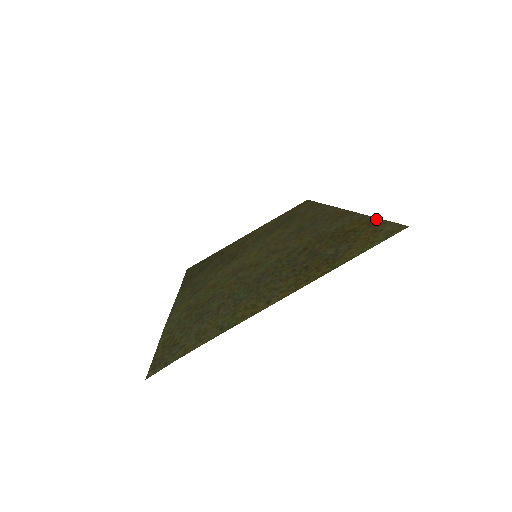
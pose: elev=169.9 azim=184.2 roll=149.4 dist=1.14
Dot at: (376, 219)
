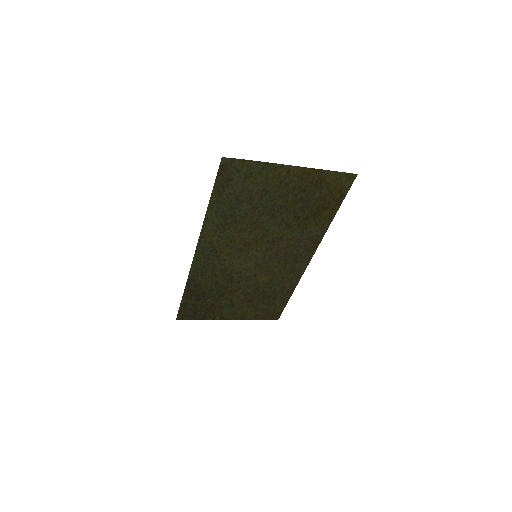
Dot at: (340, 205)
